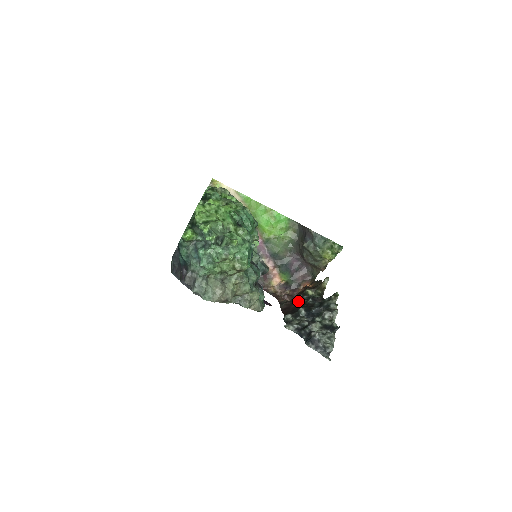
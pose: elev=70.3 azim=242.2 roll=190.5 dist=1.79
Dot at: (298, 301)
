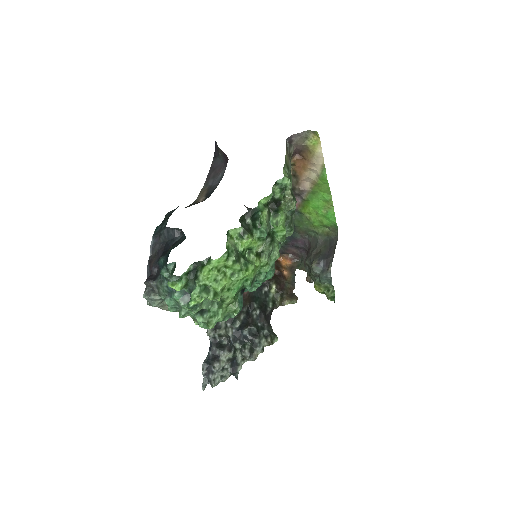
Dot at: occluded
